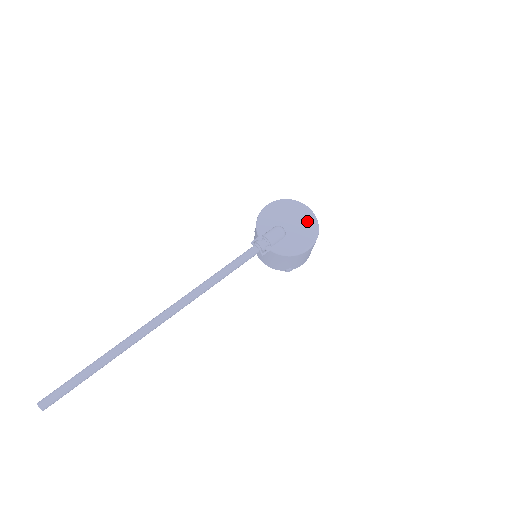
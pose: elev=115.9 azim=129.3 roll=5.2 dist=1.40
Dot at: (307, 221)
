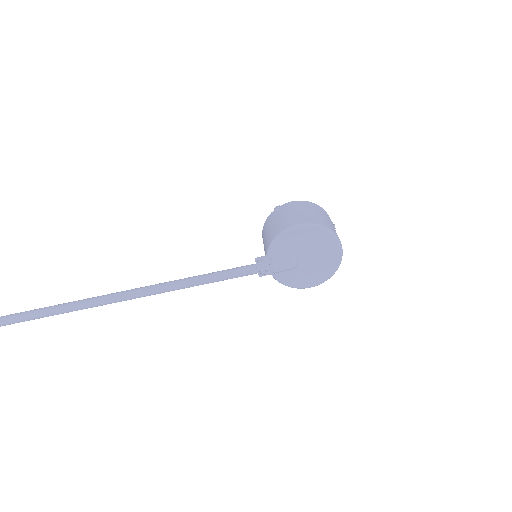
Dot at: (329, 261)
